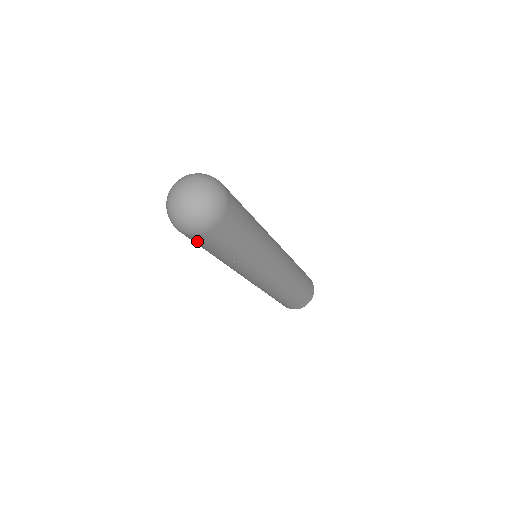
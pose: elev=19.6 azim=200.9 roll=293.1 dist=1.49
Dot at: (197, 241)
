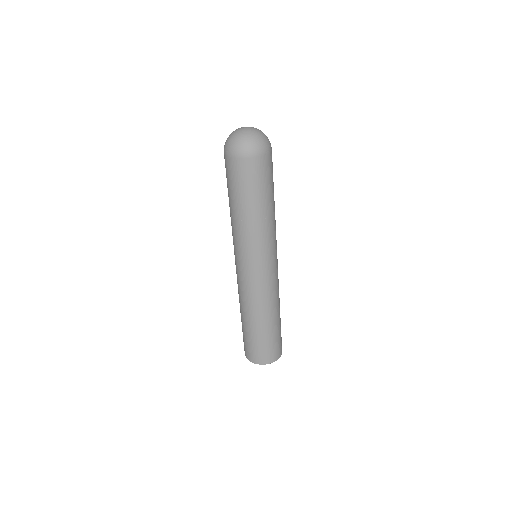
Dot at: (231, 169)
